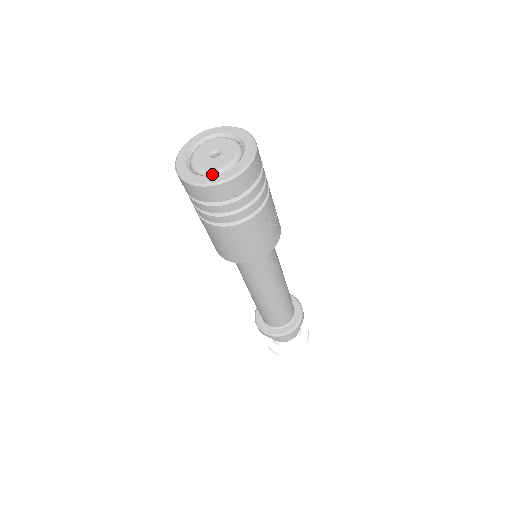
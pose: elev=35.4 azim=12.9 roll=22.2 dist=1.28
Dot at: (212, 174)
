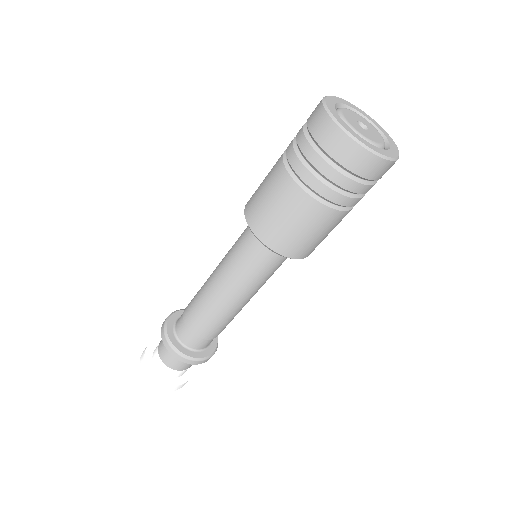
Dot at: (366, 142)
